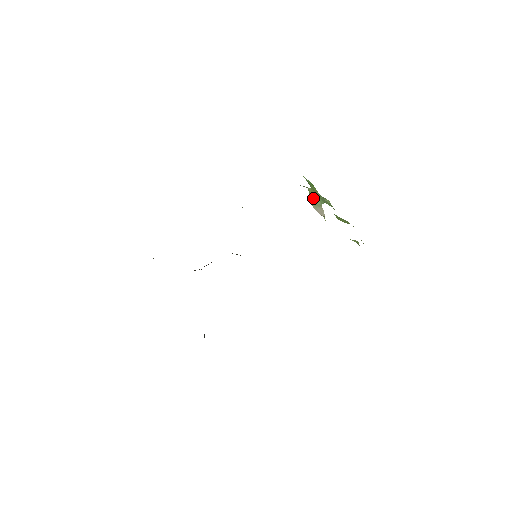
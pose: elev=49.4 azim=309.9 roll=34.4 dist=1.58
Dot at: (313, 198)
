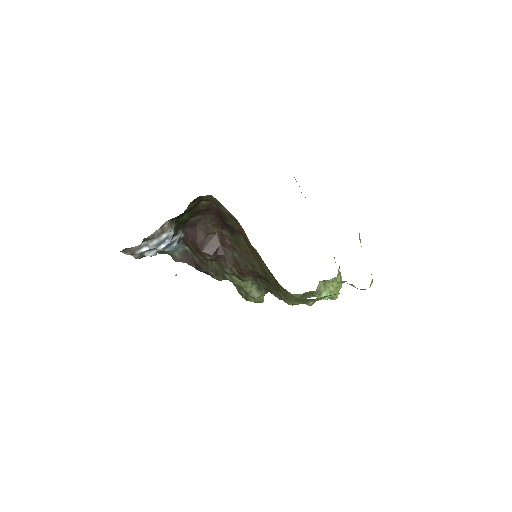
Dot at: occluded
